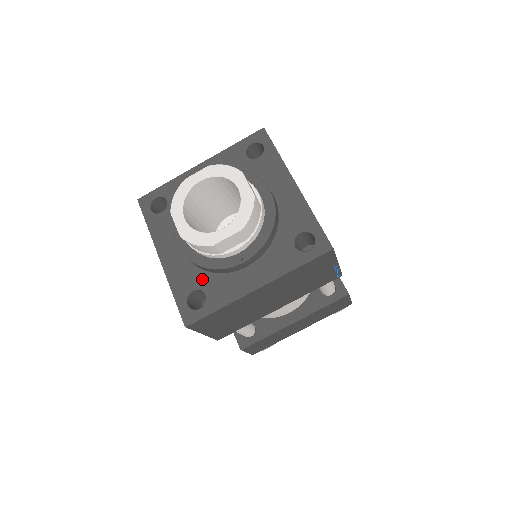
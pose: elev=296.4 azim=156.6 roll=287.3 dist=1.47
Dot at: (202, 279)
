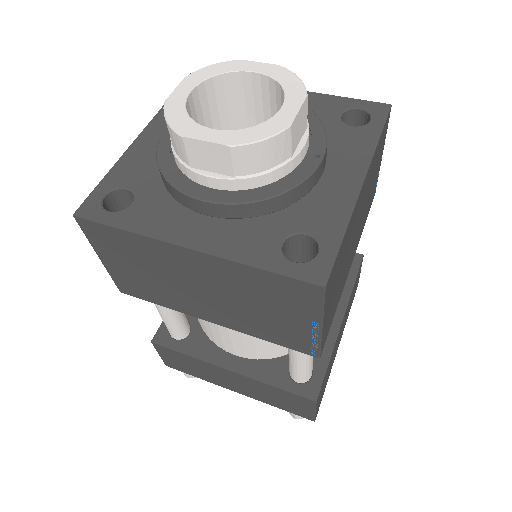
Dot at: (281, 222)
